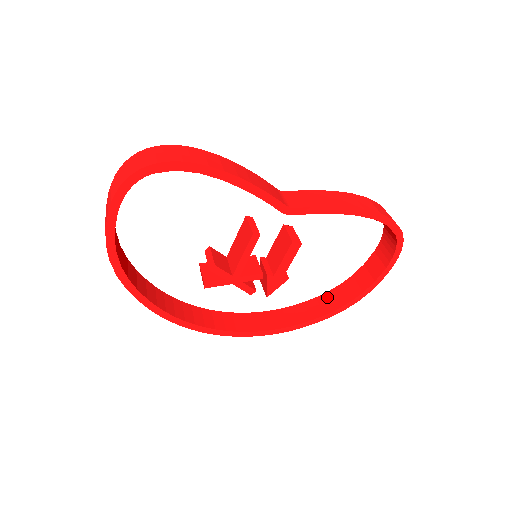
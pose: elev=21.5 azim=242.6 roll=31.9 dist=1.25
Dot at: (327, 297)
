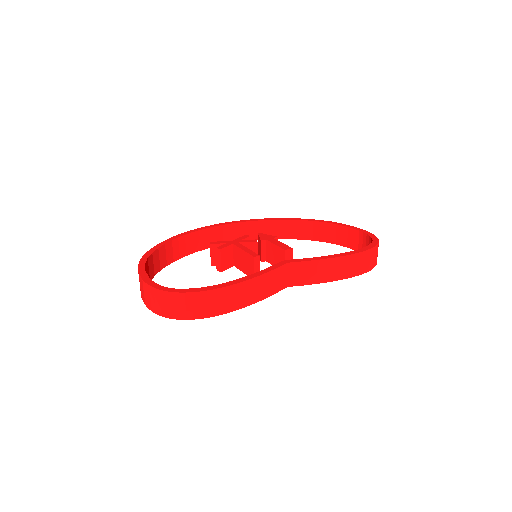
Dot at: (310, 226)
